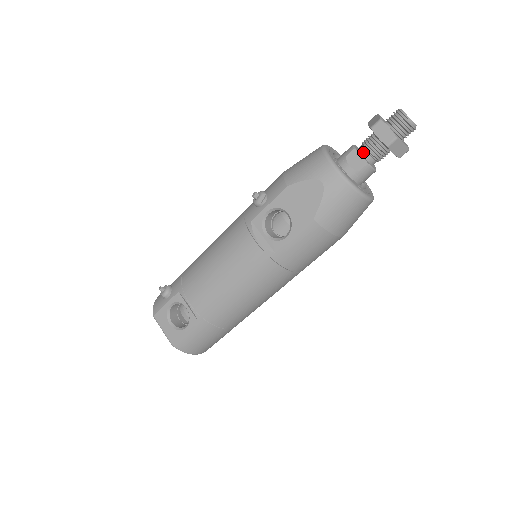
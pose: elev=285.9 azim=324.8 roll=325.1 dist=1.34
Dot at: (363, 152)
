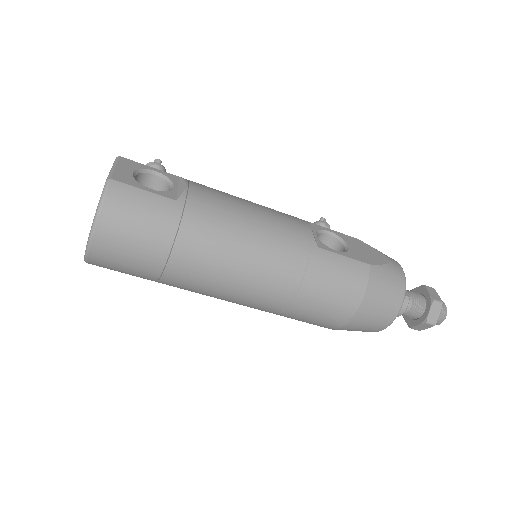
Dot at: occluded
